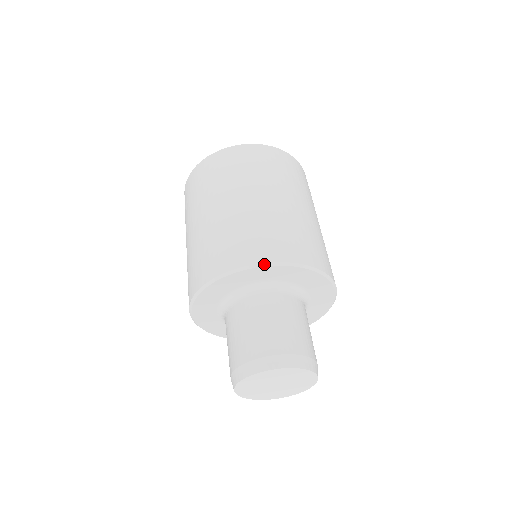
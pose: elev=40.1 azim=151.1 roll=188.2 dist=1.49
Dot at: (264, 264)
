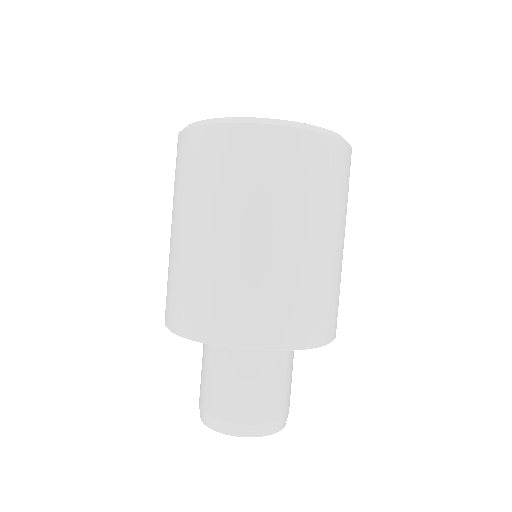
Dot at: (203, 342)
